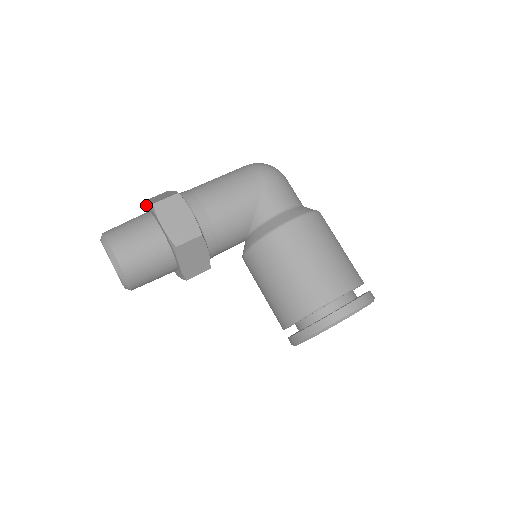
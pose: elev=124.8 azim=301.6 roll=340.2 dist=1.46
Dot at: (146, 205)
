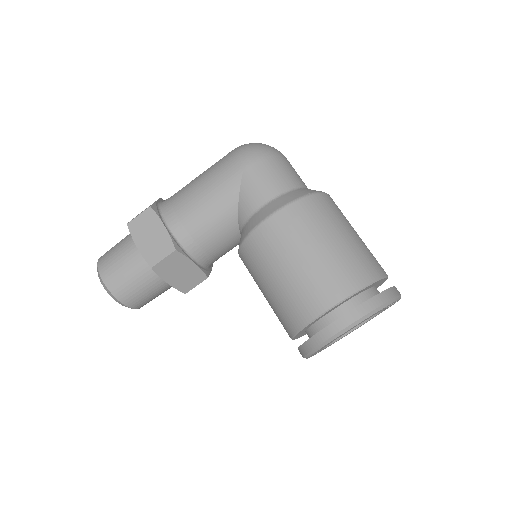
Dot at: occluded
